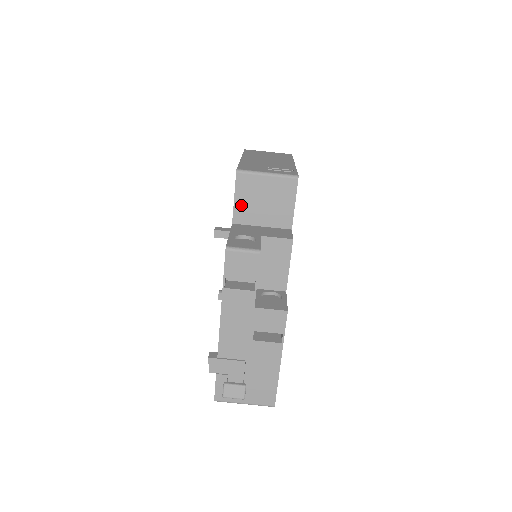
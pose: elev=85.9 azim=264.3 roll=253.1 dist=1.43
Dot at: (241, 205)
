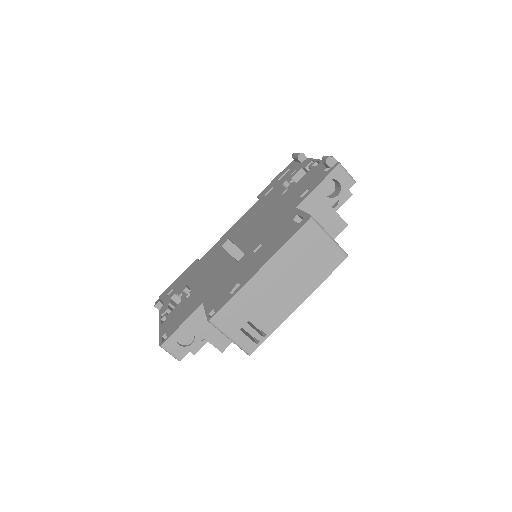
Dot at: occluded
